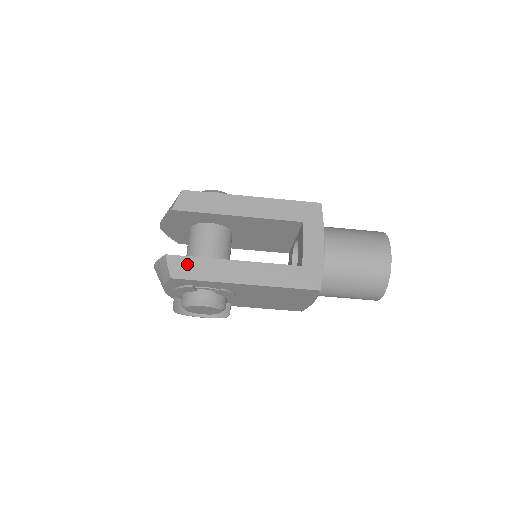
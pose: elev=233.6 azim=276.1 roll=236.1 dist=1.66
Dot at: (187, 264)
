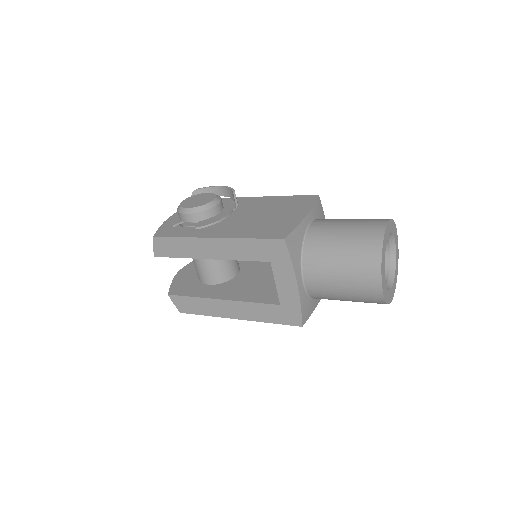
Dot at: (186, 302)
